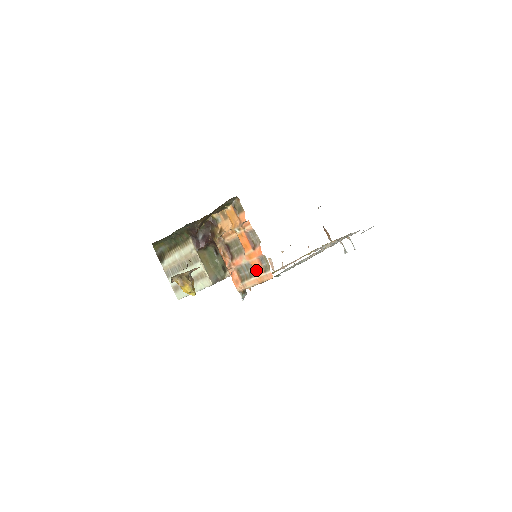
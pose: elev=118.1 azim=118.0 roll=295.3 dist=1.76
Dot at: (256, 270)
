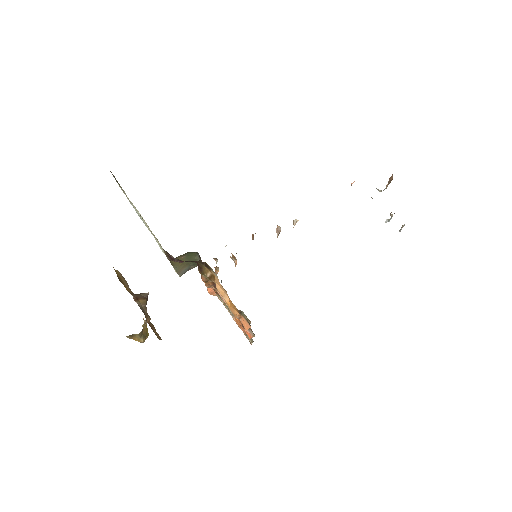
Dot at: (237, 323)
